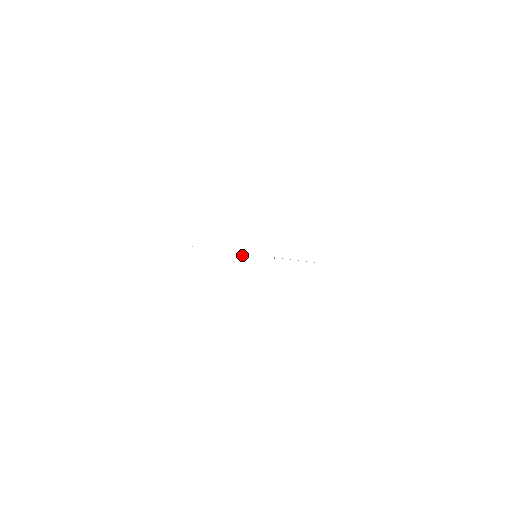
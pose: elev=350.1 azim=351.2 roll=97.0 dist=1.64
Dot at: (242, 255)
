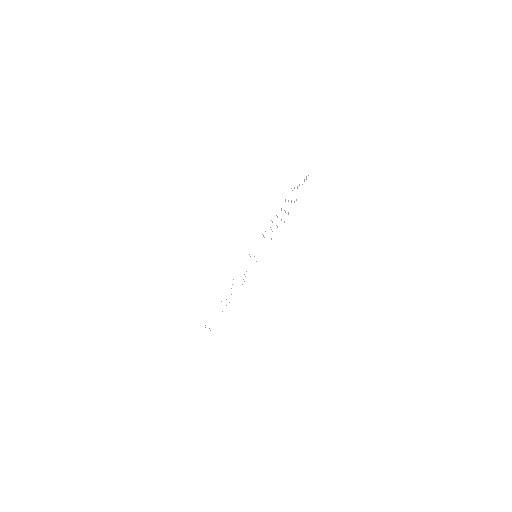
Dot at: occluded
